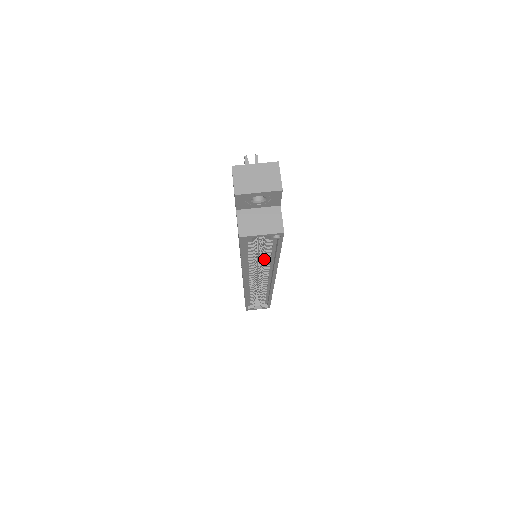
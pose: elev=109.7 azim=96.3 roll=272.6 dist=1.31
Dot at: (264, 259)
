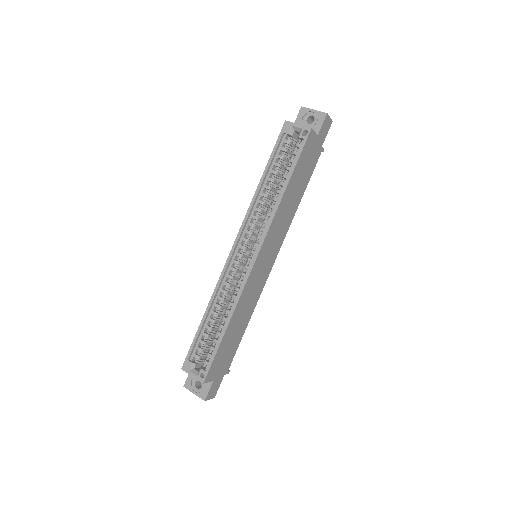
Dot at: (274, 197)
